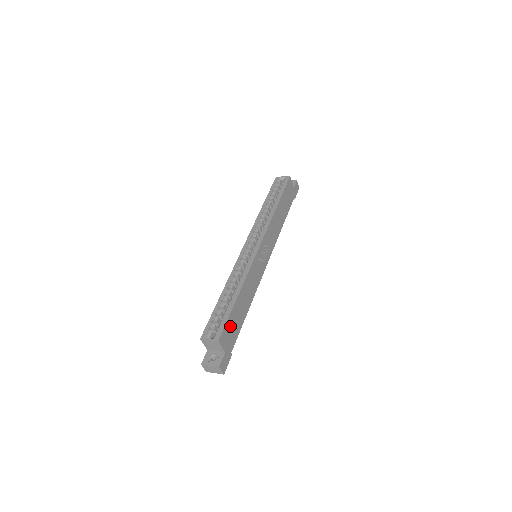
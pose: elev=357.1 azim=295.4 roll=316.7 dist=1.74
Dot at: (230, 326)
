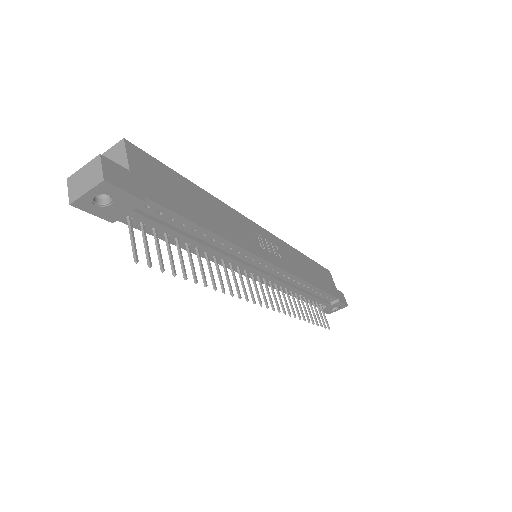
Dot at: (162, 176)
